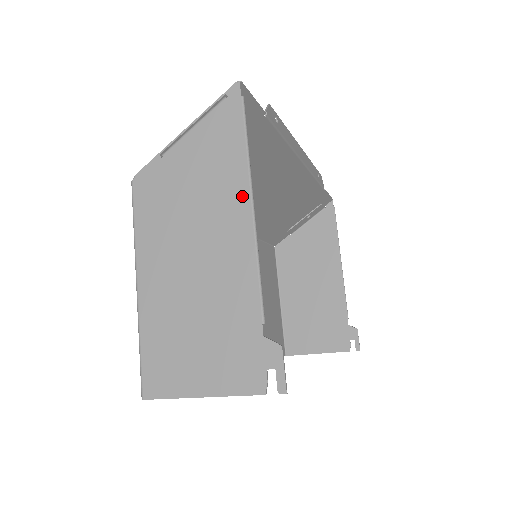
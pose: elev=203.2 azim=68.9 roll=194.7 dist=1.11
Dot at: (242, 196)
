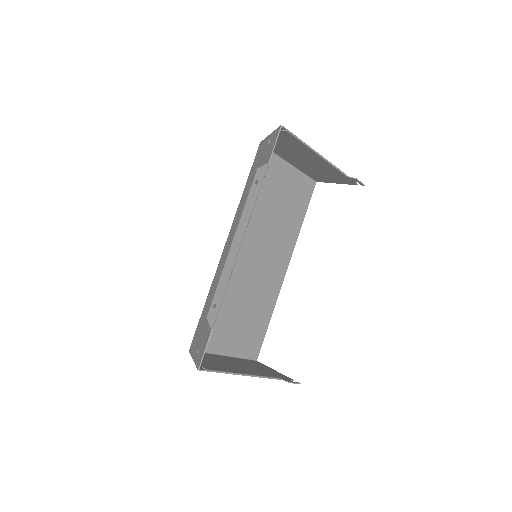
Dot at: occluded
